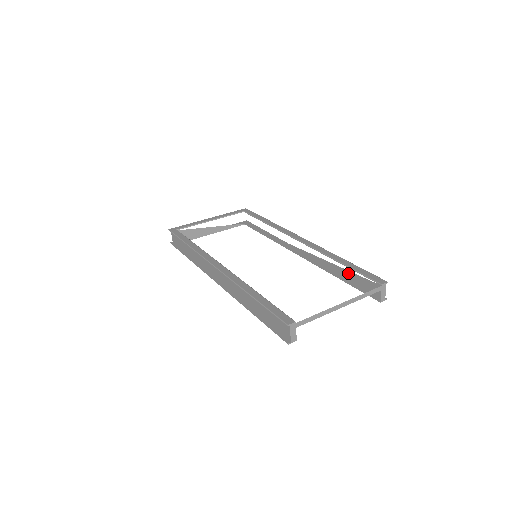
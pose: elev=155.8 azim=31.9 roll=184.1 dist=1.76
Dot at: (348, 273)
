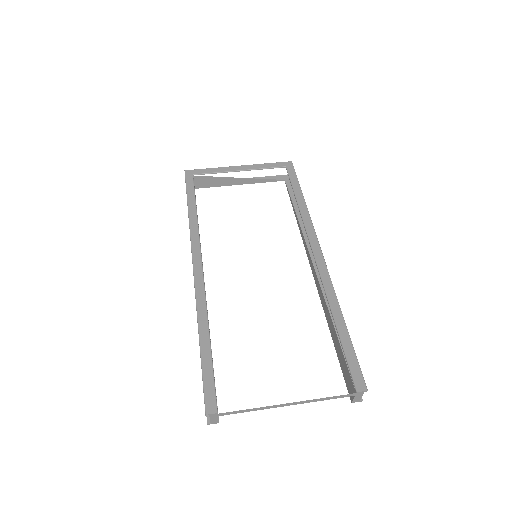
Dot at: (337, 341)
